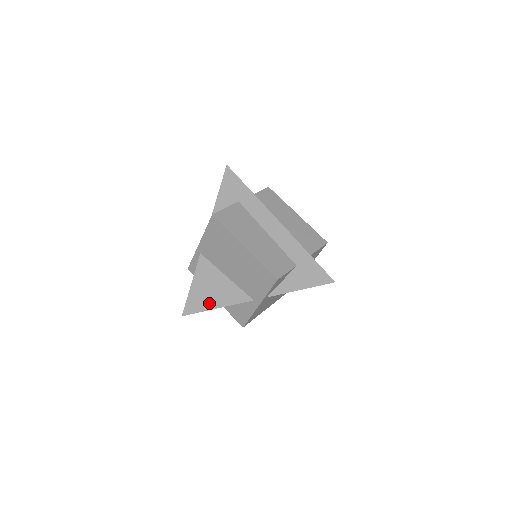
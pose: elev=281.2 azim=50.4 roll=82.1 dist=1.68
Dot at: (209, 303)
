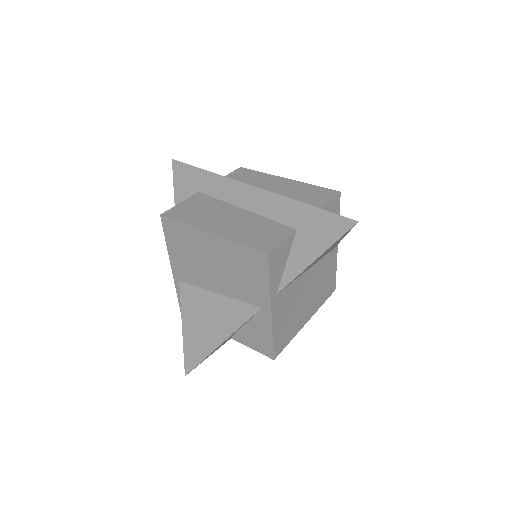
Dot at: (210, 341)
